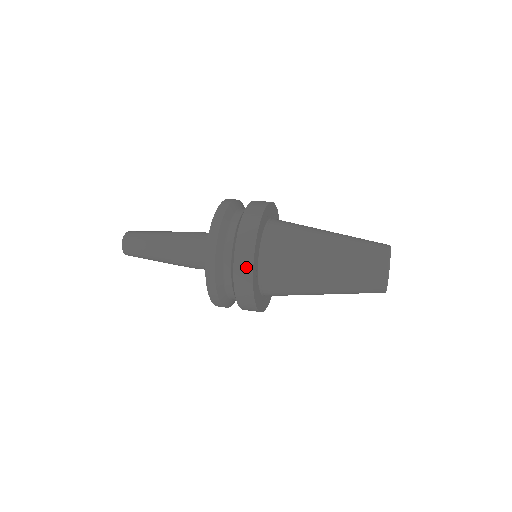
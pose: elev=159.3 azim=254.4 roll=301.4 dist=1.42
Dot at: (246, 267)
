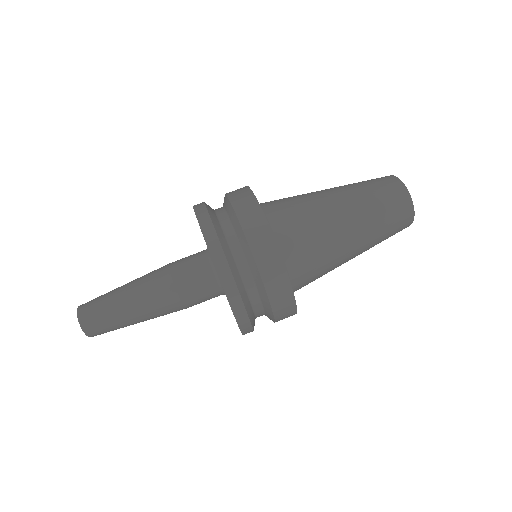
Dot at: (289, 313)
